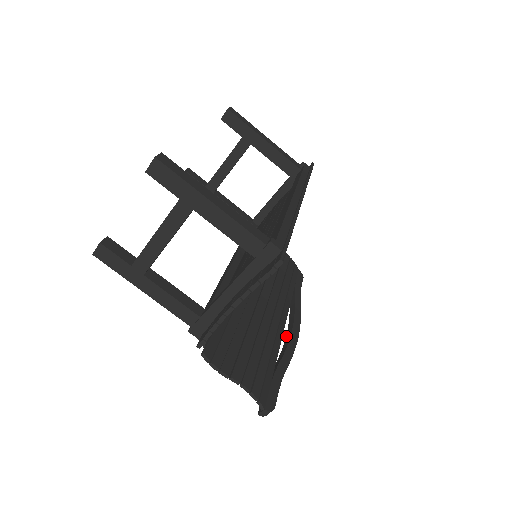
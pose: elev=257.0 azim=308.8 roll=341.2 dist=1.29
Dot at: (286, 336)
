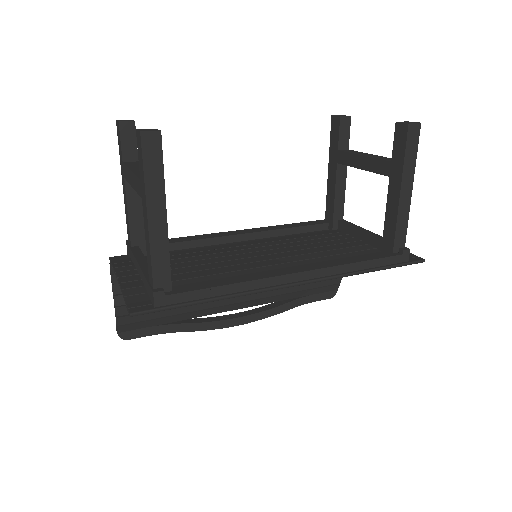
Dot at: (232, 314)
